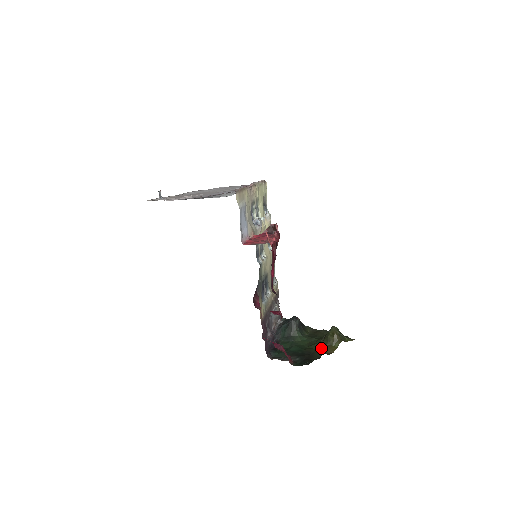
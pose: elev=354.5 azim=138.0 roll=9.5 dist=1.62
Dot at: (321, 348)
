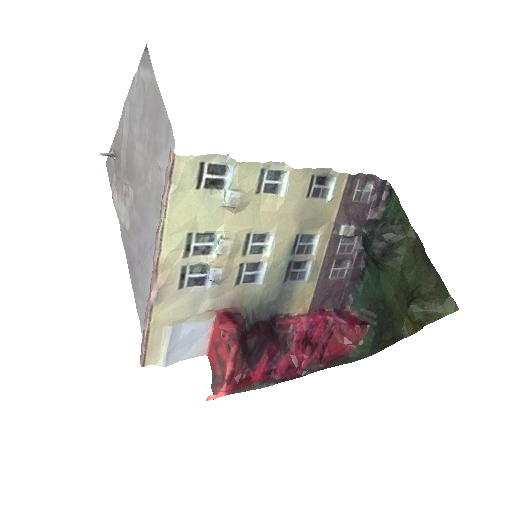
Dot at: (404, 315)
